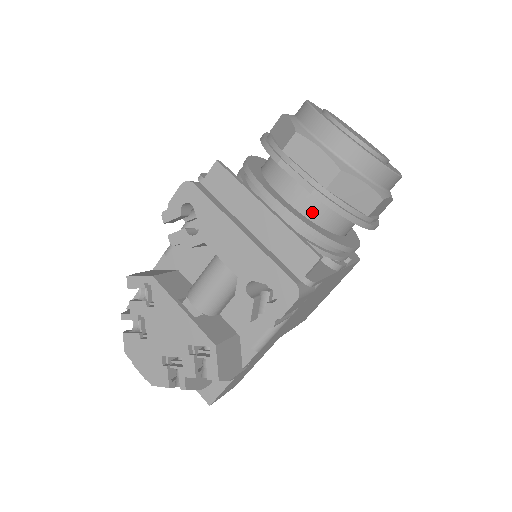
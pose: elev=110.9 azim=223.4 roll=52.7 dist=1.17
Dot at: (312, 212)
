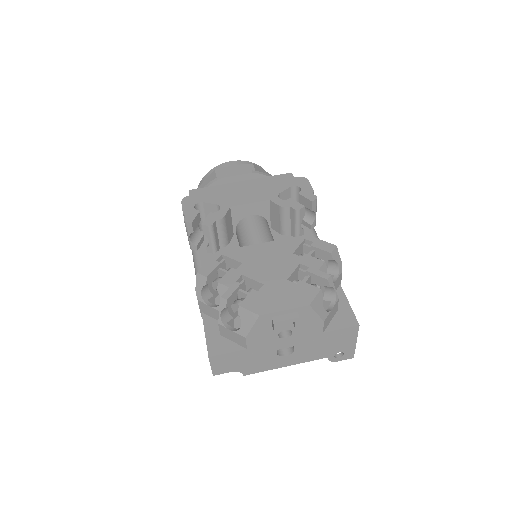
Dot at: occluded
